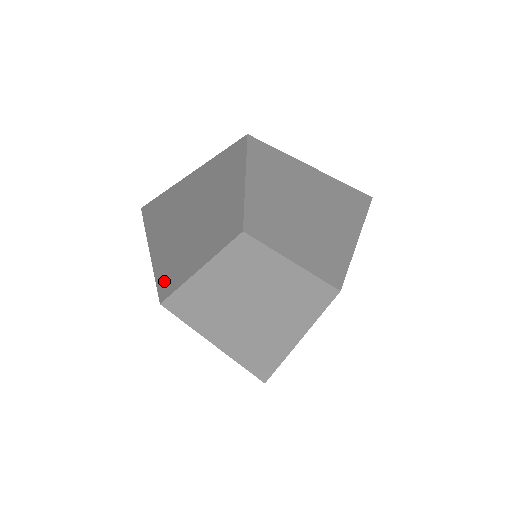
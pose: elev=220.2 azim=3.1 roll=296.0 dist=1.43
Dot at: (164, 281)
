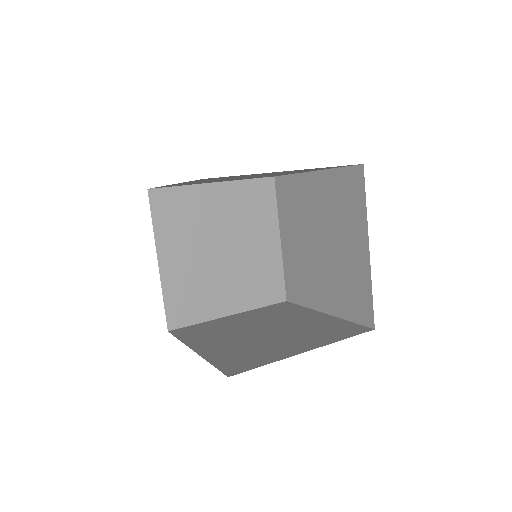
Dot at: (174, 300)
